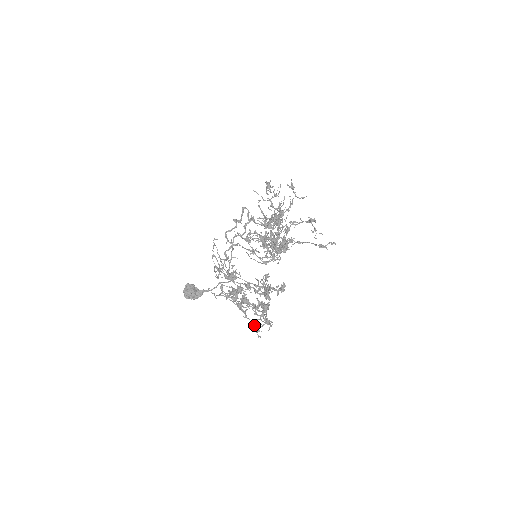
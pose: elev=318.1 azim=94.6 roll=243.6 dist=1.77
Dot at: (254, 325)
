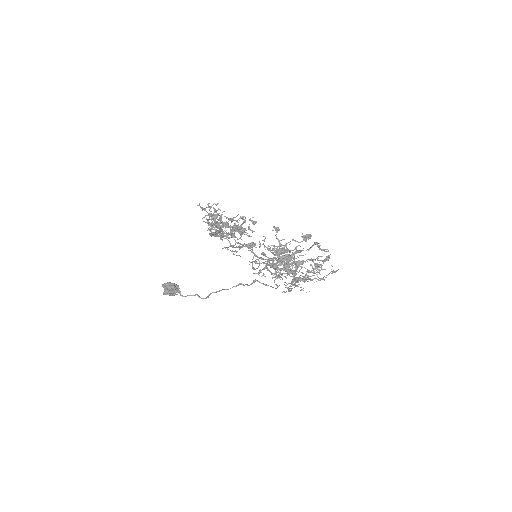
Dot at: (205, 208)
